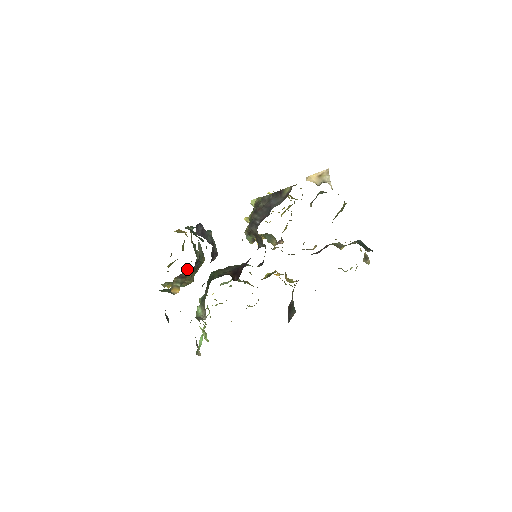
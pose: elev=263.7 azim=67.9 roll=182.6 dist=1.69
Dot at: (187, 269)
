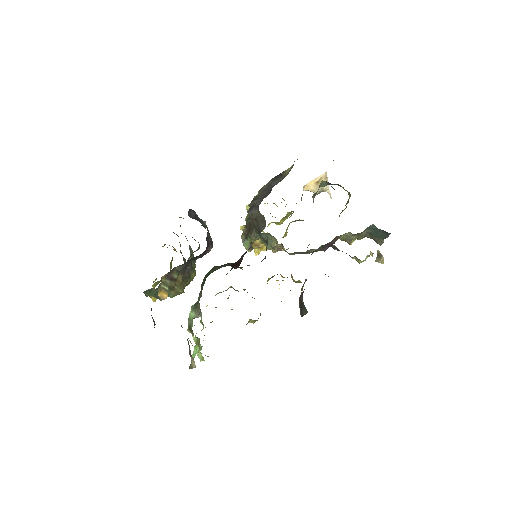
Dot at: (177, 267)
